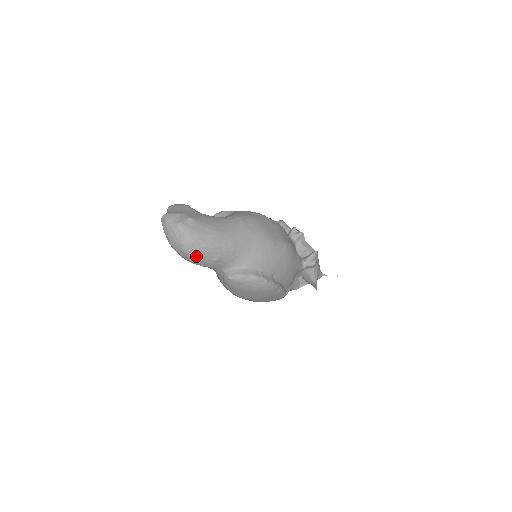
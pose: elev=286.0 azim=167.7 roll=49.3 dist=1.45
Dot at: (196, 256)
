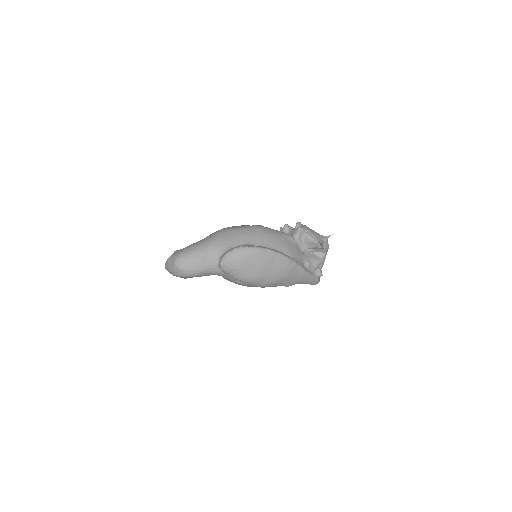
Dot at: (188, 266)
